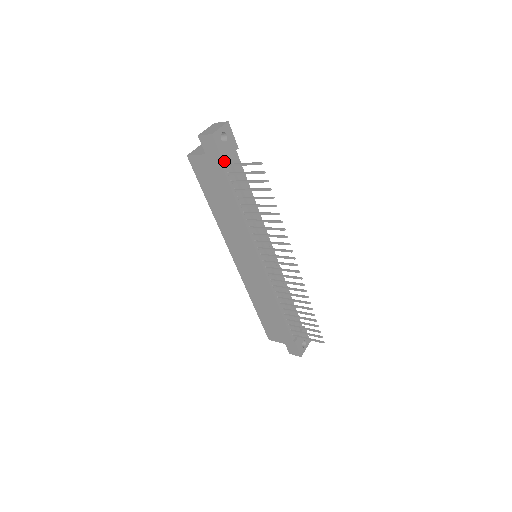
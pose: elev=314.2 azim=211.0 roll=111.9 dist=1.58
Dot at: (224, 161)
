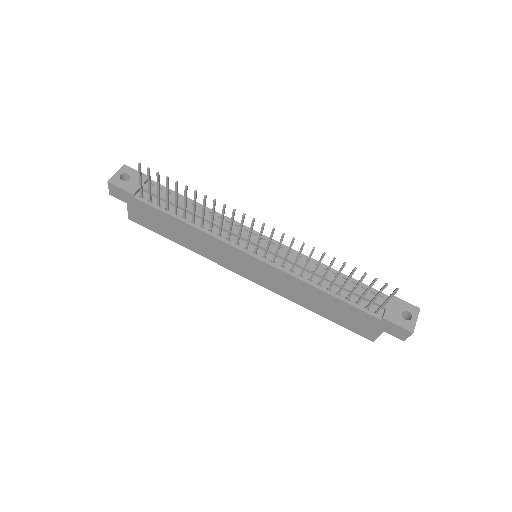
Dot at: (139, 195)
